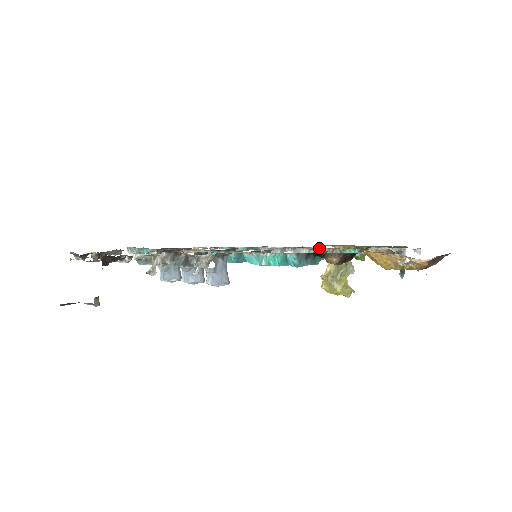
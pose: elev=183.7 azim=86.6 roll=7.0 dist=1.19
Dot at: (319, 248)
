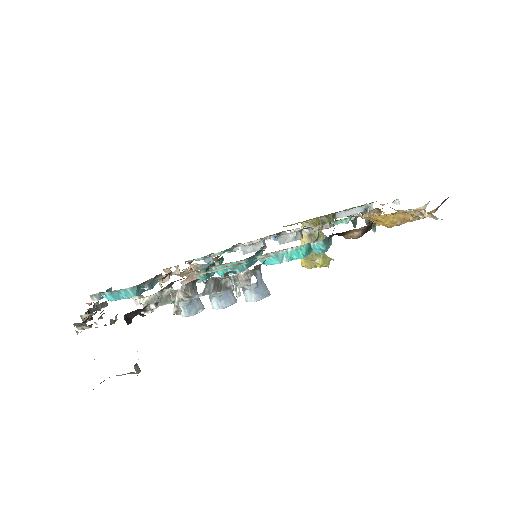
Dot at: (305, 228)
